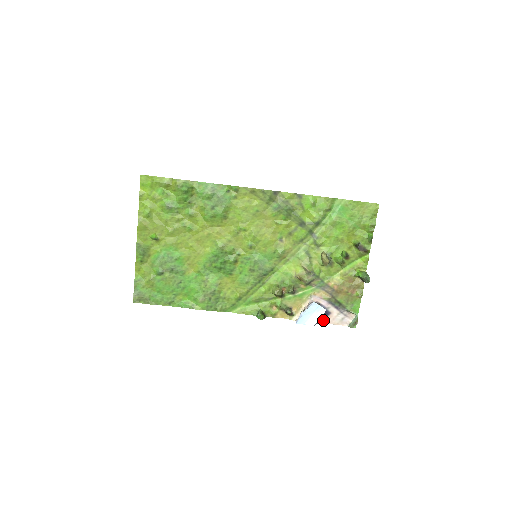
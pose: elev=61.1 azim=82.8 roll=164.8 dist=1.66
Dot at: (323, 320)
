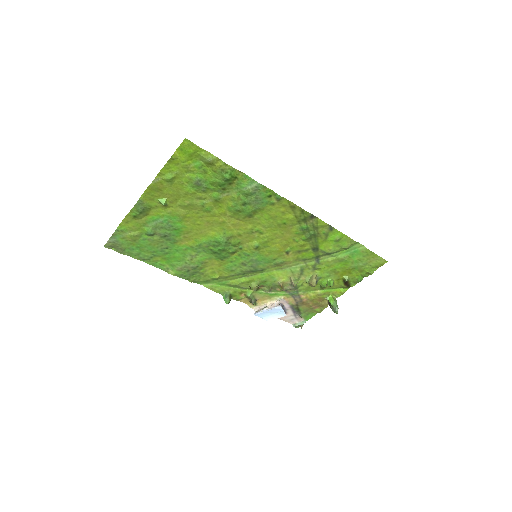
Dot at: occluded
